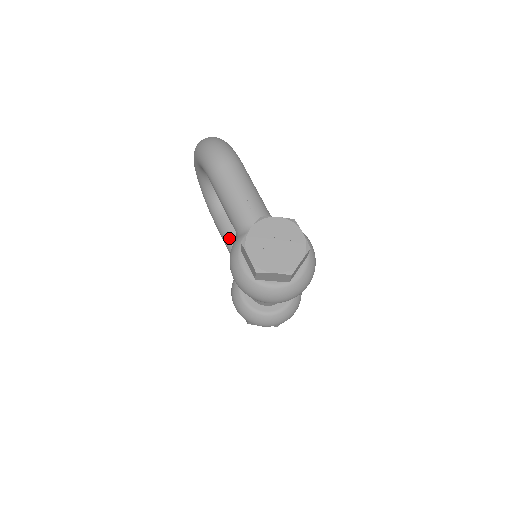
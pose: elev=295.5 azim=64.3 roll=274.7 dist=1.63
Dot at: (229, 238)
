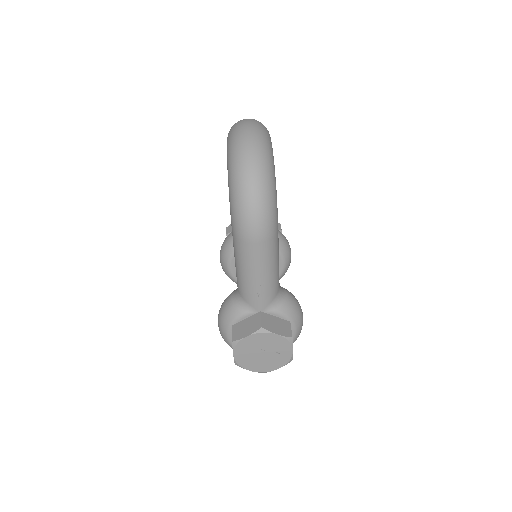
Dot at: occluded
